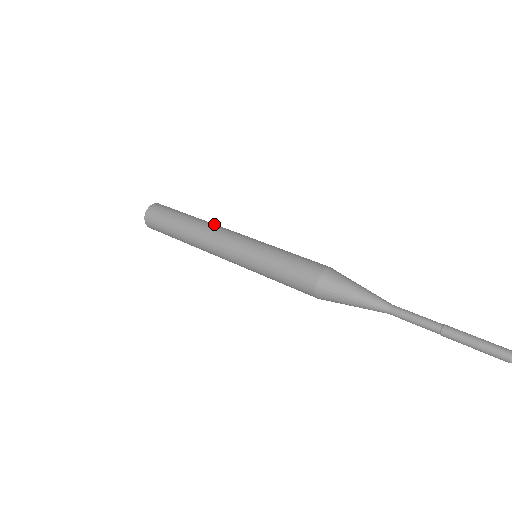
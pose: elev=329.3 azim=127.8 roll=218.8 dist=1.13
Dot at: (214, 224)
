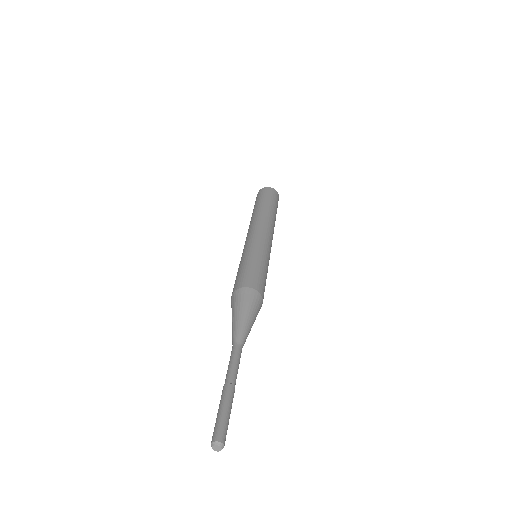
Dot at: occluded
